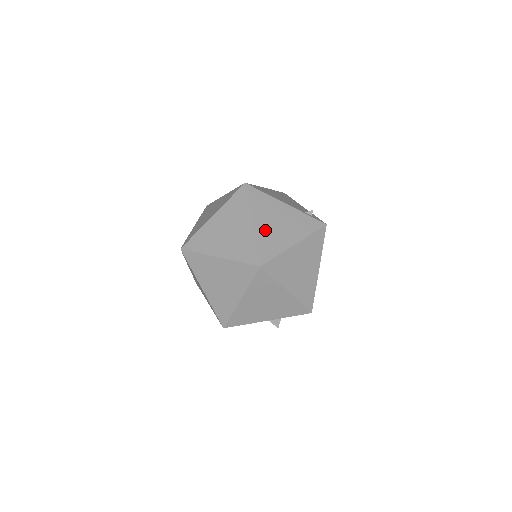
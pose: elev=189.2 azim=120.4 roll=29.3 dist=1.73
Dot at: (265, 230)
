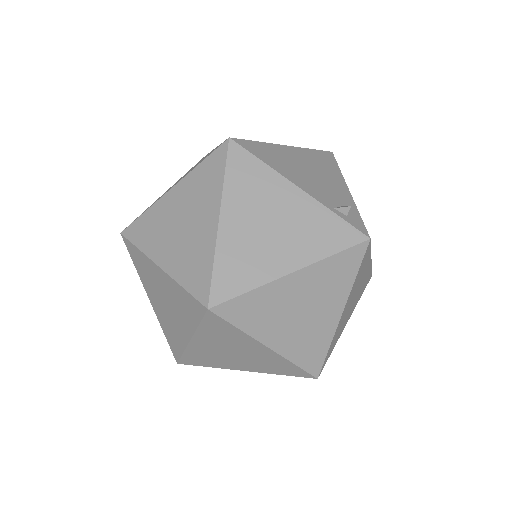
Dot at: (239, 237)
